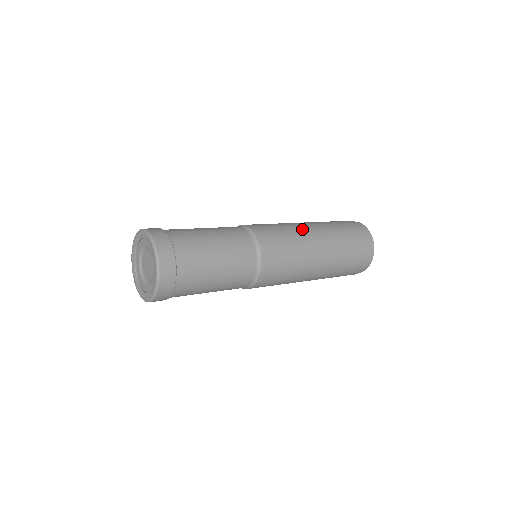
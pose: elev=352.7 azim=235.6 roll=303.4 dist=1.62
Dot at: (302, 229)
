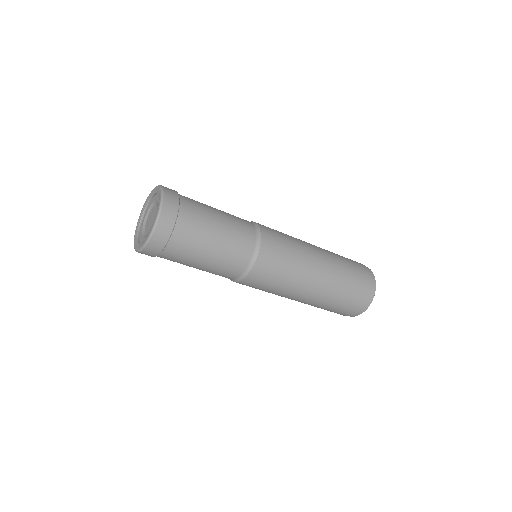
Dot at: (306, 244)
